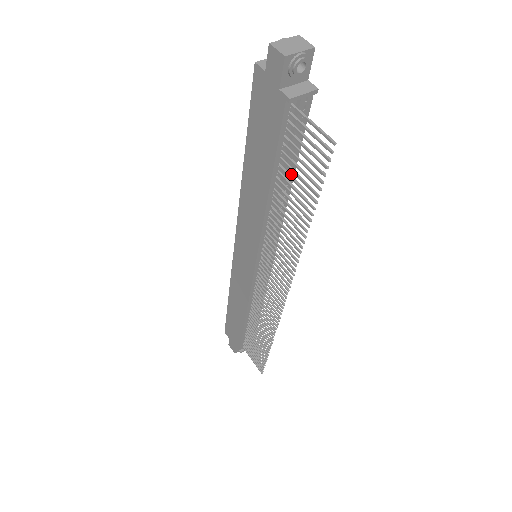
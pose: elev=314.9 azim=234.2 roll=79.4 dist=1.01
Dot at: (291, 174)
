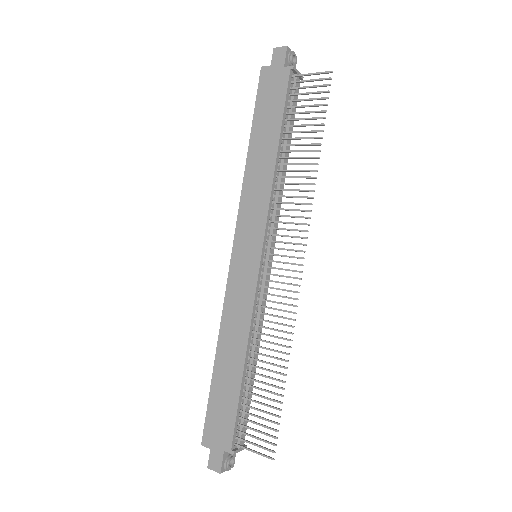
Dot at: (288, 147)
